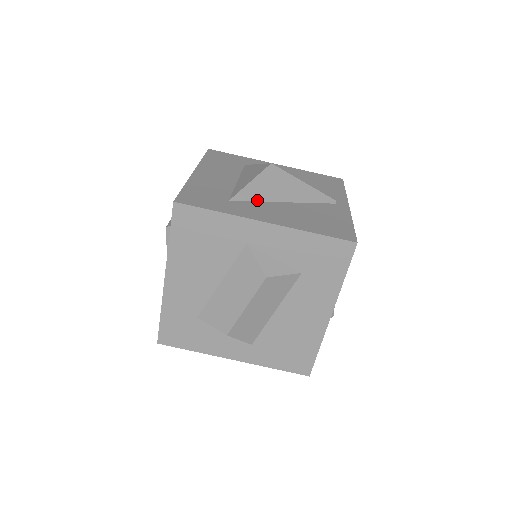
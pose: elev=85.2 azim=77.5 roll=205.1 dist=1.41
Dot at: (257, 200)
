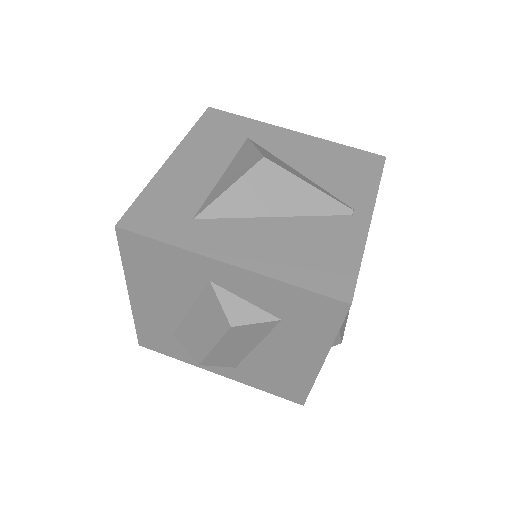
Dot at: (234, 216)
